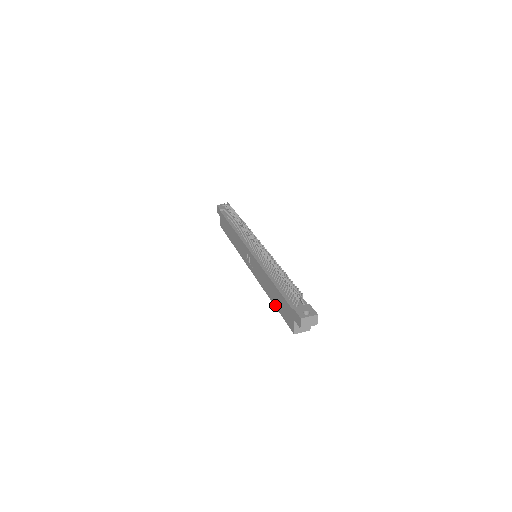
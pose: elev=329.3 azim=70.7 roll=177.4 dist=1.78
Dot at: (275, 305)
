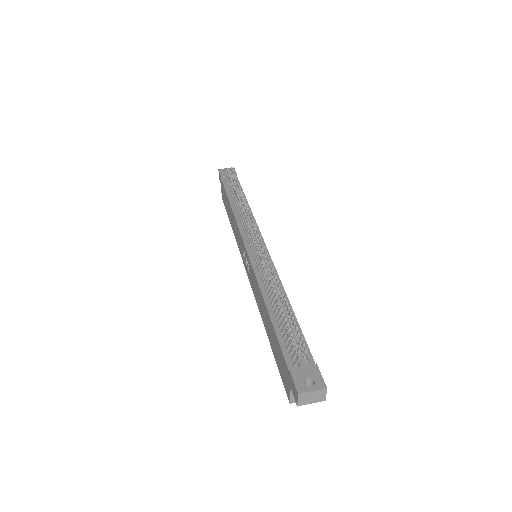
Dot at: (270, 344)
